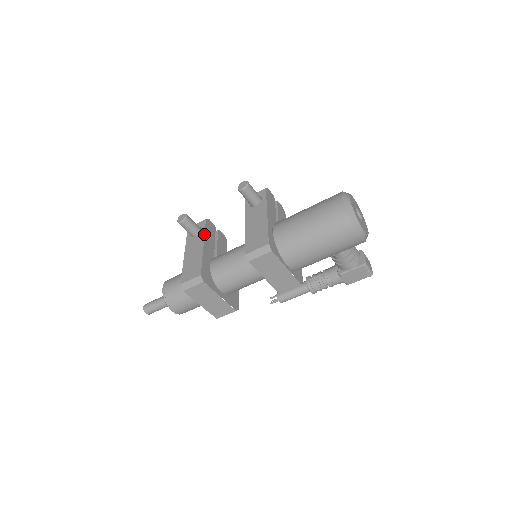
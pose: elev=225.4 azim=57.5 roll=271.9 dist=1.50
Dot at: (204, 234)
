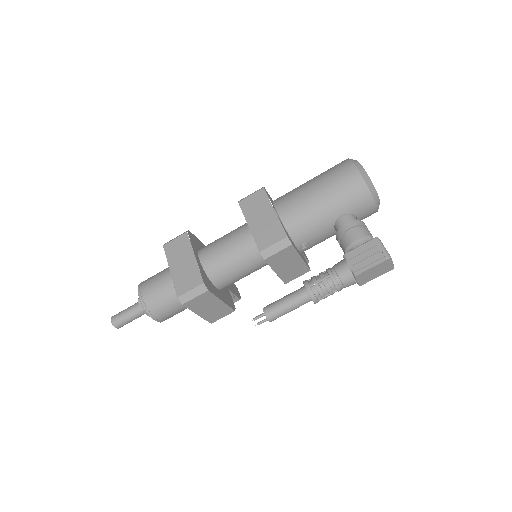
Dot at: occluded
